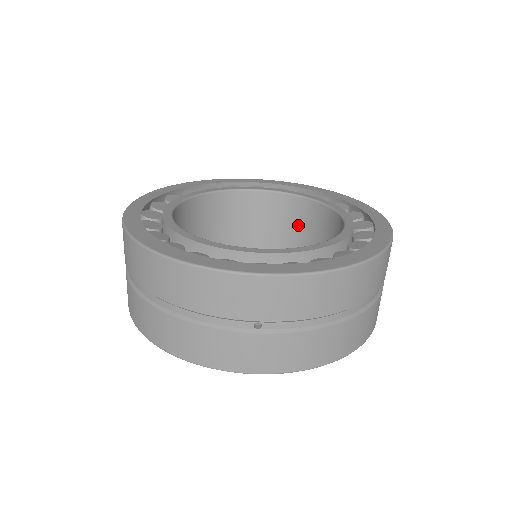
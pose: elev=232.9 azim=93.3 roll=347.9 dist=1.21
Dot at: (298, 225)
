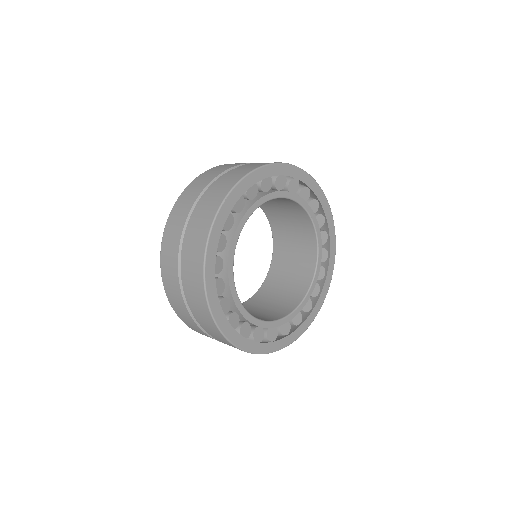
Dot at: (287, 210)
